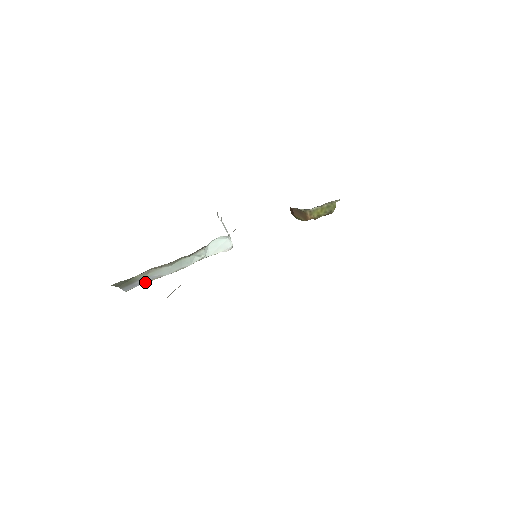
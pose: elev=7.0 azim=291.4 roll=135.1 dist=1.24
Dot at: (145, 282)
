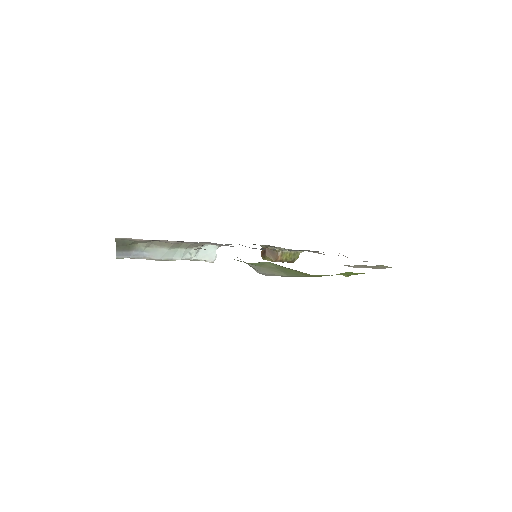
Dot at: (137, 257)
